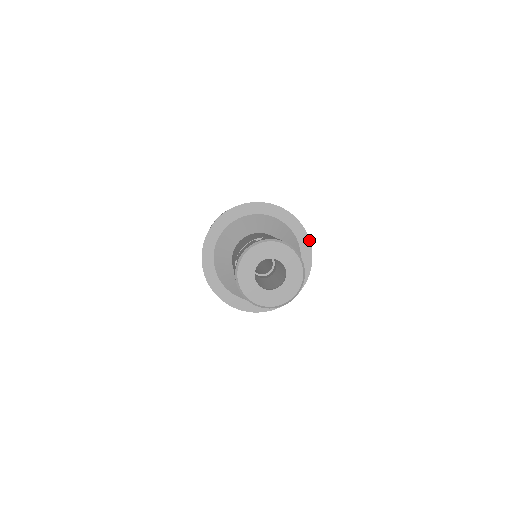
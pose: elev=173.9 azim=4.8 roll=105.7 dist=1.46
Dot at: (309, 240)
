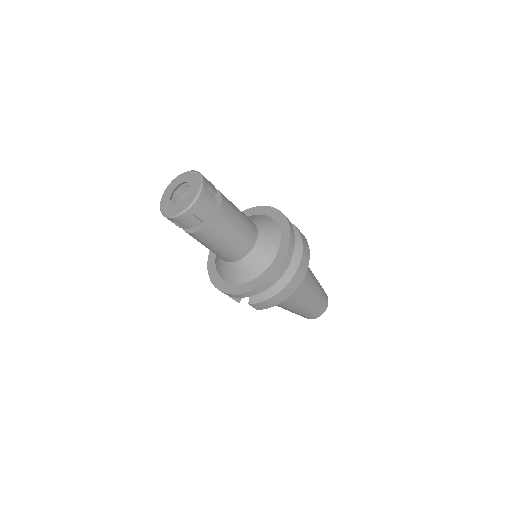
Dot at: (285, 255)
